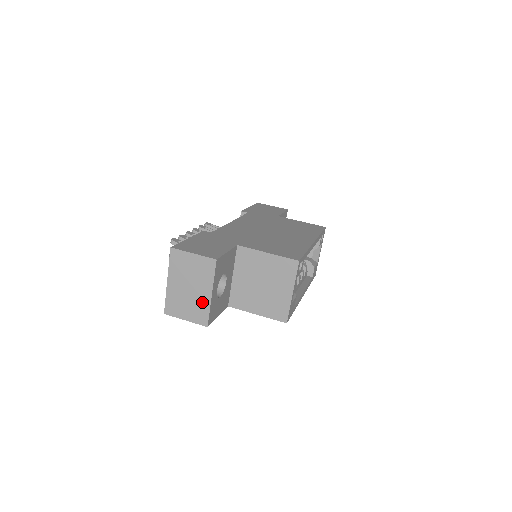
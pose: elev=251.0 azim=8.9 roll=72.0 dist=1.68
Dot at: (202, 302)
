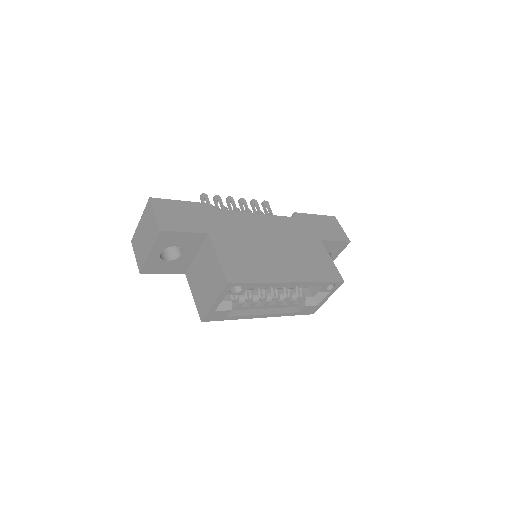
Dot at: (144, 253)
